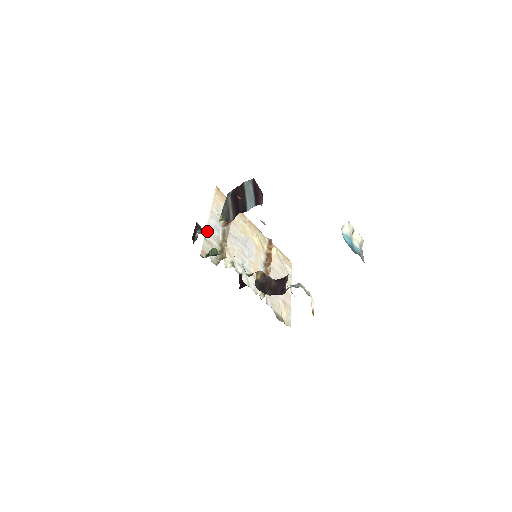
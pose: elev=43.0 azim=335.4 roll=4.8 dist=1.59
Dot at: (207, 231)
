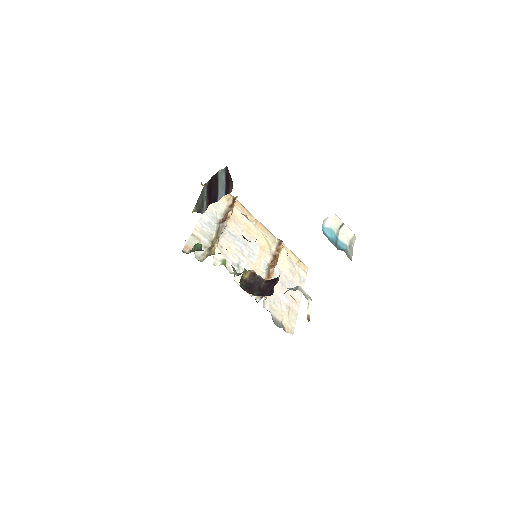
Dot at: (197, 227)
